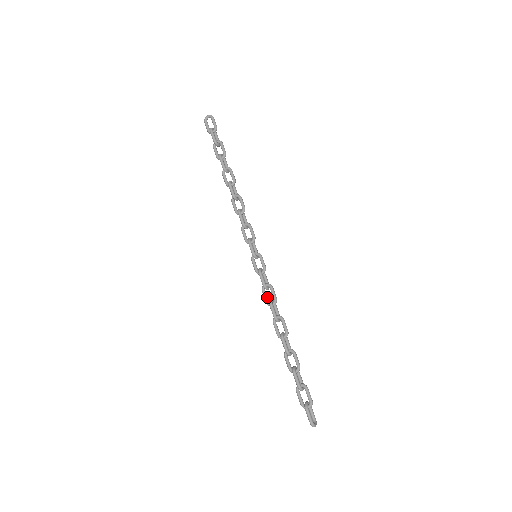
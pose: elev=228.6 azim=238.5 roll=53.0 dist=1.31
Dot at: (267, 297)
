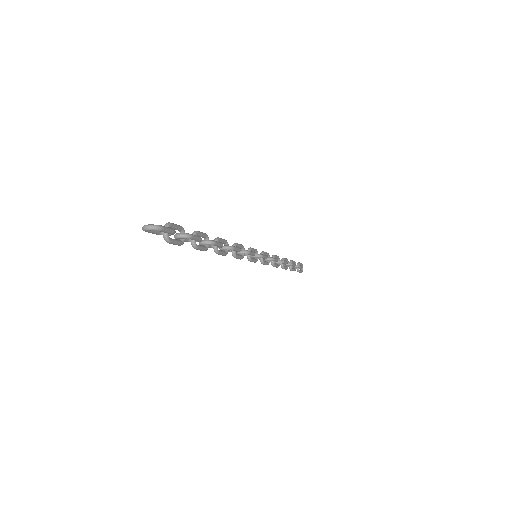
Dot at: occluded
